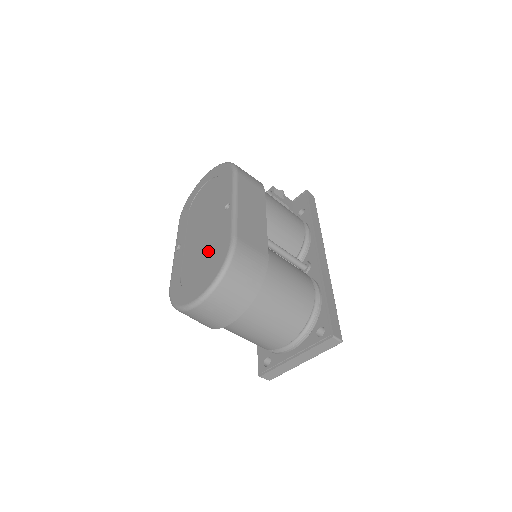
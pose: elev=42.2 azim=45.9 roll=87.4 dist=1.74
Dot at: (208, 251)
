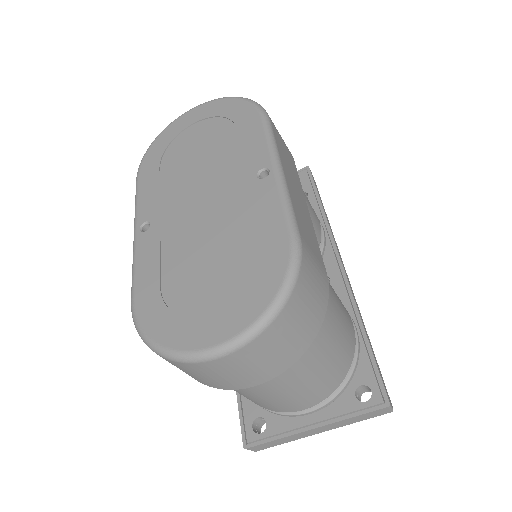
Dot at: (229, 250)
